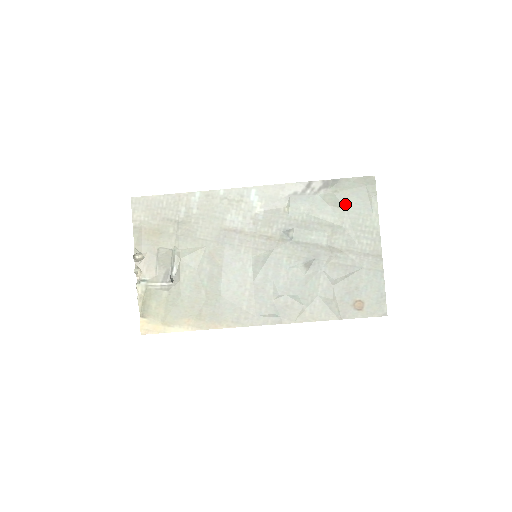
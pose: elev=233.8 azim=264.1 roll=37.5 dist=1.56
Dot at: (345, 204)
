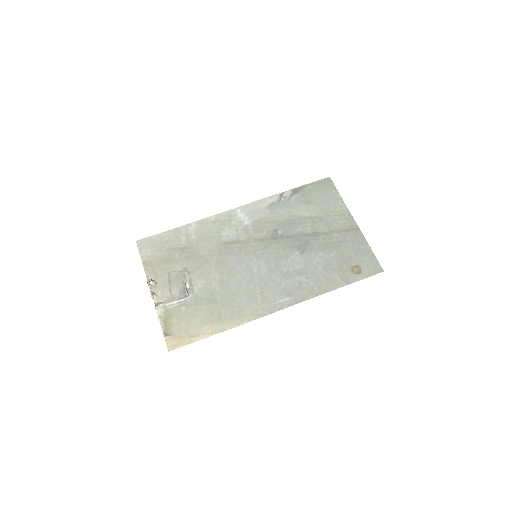
Dot at: (315, 201)
